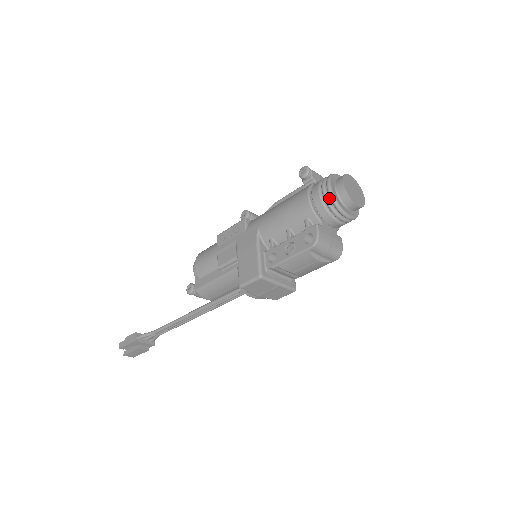
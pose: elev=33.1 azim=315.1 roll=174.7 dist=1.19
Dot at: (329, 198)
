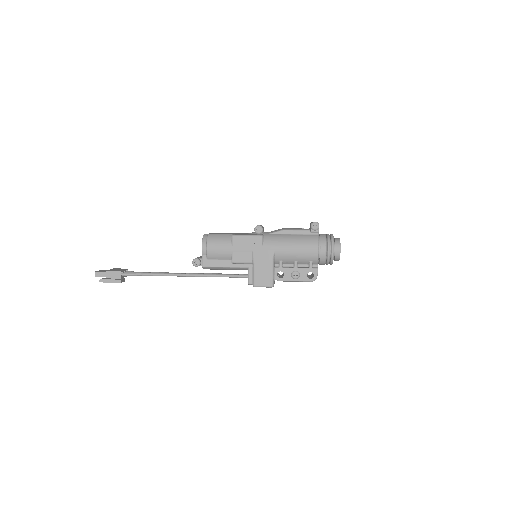
Dot at: (330, 256)
